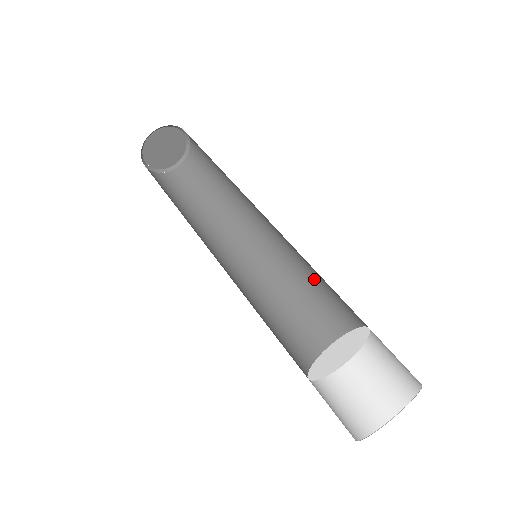
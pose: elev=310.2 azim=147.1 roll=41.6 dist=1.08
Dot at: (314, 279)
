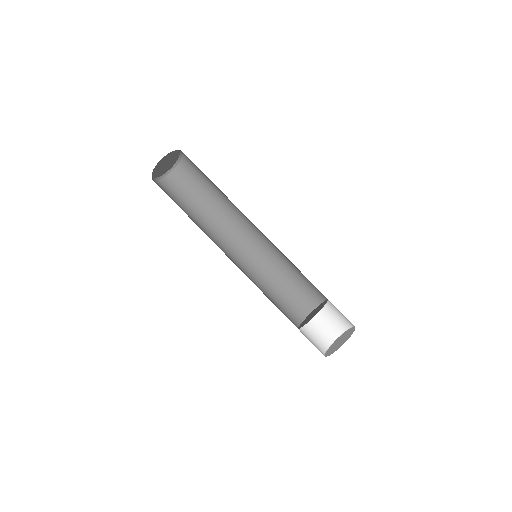
Dot at: (293, 265)
